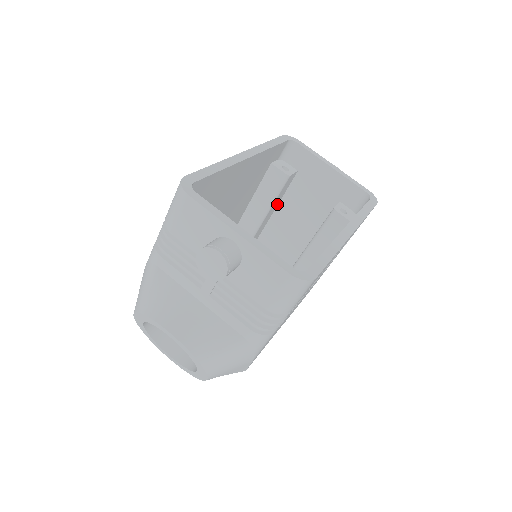
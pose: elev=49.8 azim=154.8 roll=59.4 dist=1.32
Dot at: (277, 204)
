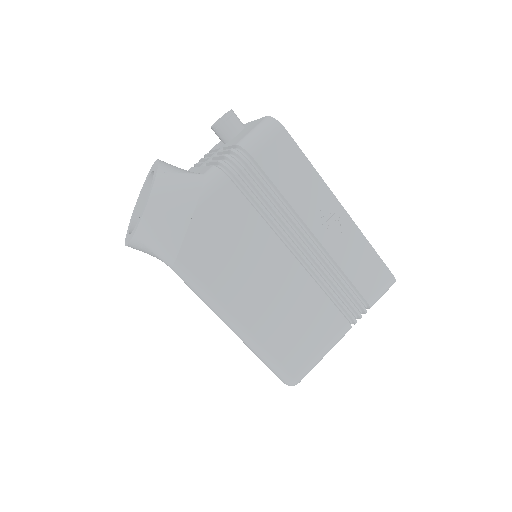
Dot at: occluded
